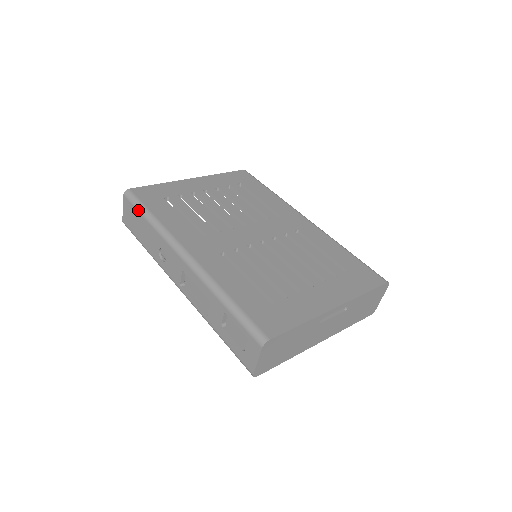
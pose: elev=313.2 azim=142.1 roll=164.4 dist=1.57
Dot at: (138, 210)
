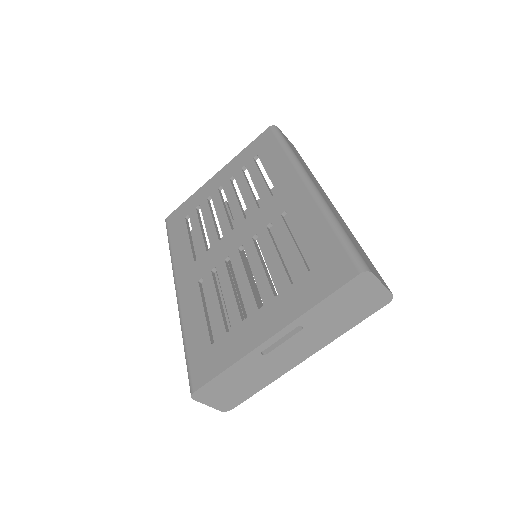
Dot at: occluded
